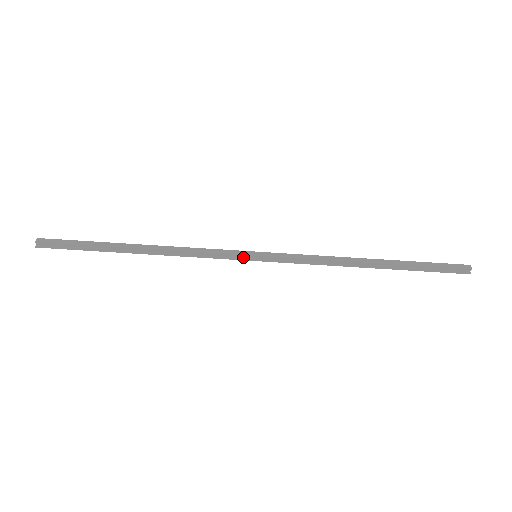
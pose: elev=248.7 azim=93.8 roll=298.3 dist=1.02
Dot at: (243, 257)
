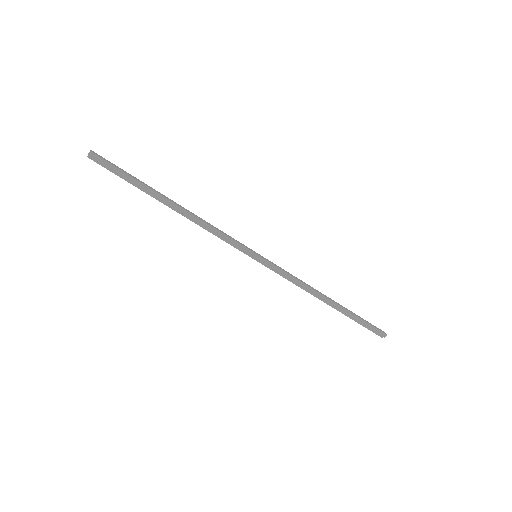
Dot at: (246, 252)
